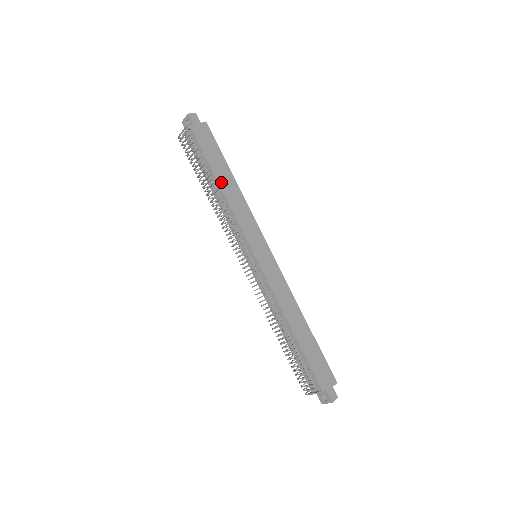
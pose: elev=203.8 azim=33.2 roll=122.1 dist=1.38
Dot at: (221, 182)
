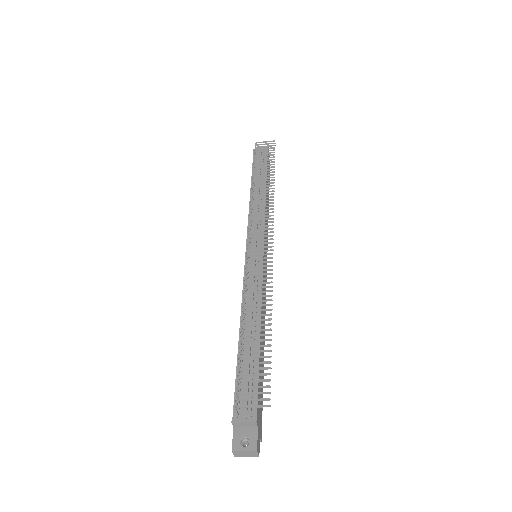
Dot at: occluded
